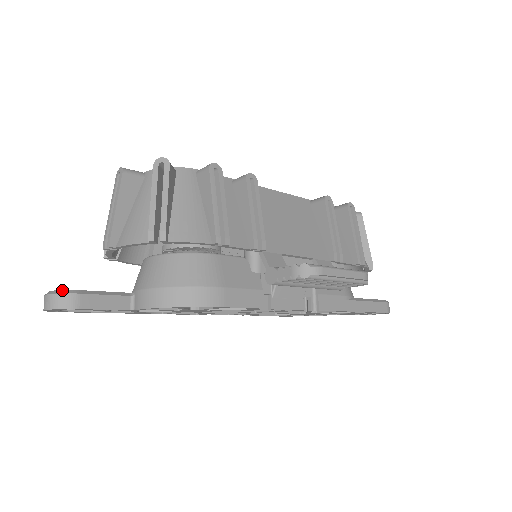
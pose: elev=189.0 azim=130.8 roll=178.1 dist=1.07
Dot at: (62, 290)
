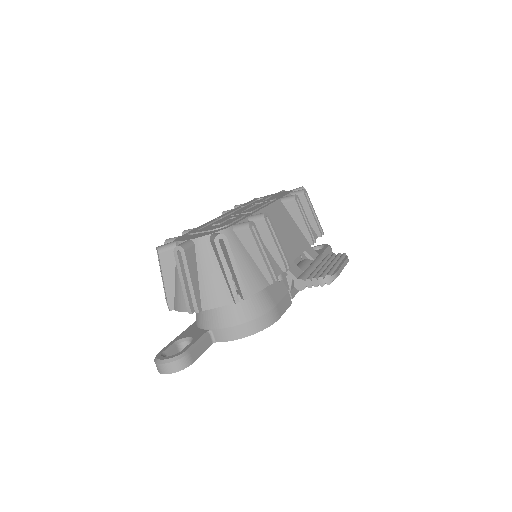
Dot at: (176, 357)
